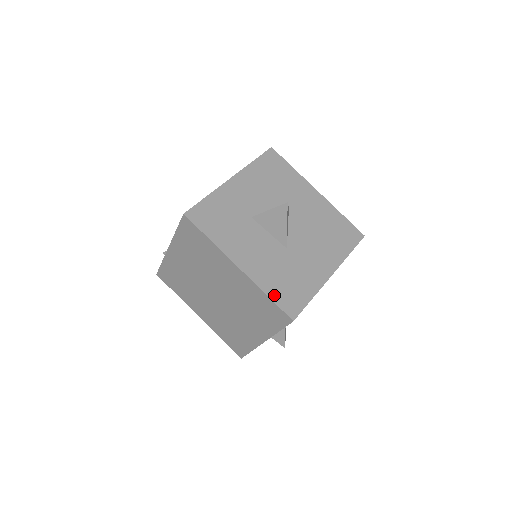
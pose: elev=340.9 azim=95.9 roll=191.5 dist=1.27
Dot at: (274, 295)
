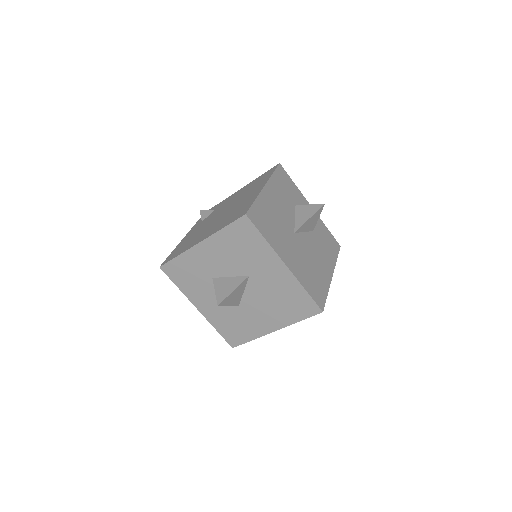
Dot at: (221, 331)
